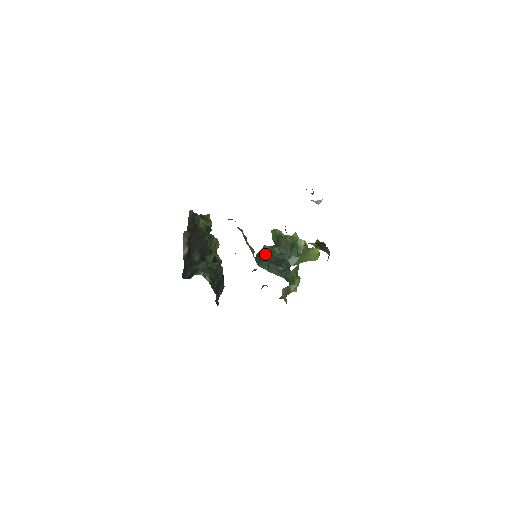
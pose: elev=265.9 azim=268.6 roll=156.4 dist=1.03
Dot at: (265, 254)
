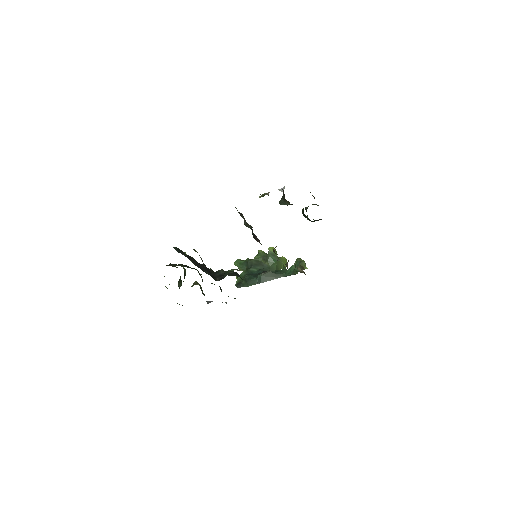
Dot at: (247, 275)
